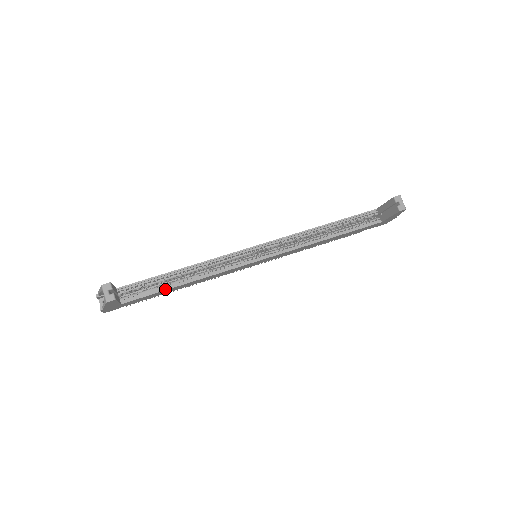
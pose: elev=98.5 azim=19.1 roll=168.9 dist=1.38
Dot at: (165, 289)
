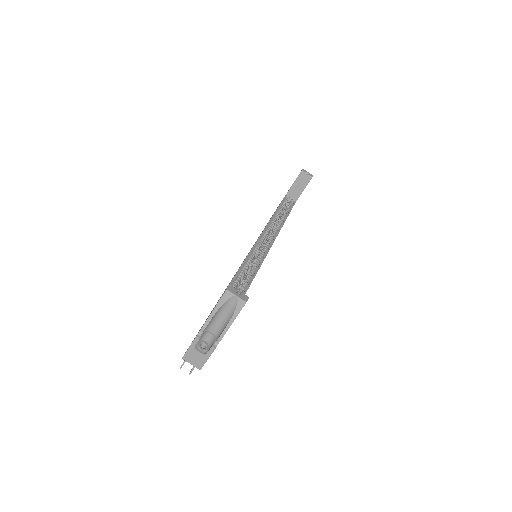
Dot at: occluded
